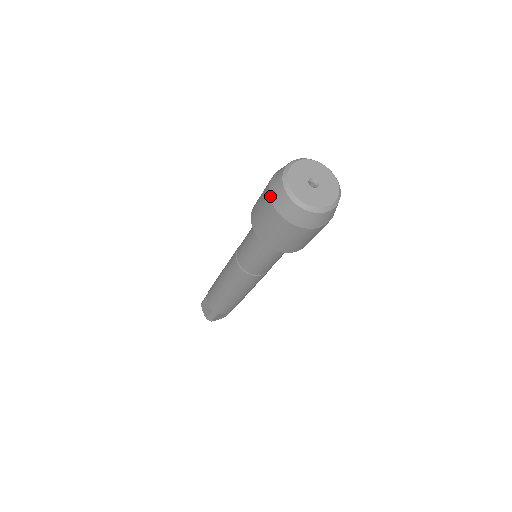
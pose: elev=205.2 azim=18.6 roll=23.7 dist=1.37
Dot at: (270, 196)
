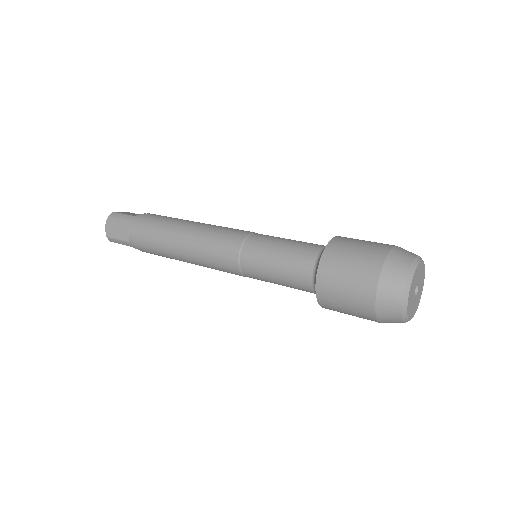
Dot at: (380, 281)
